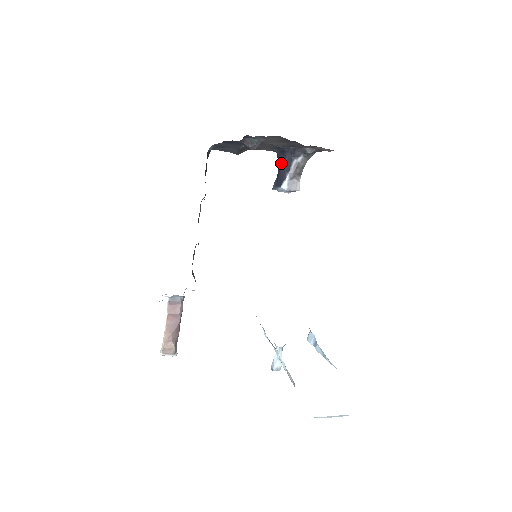
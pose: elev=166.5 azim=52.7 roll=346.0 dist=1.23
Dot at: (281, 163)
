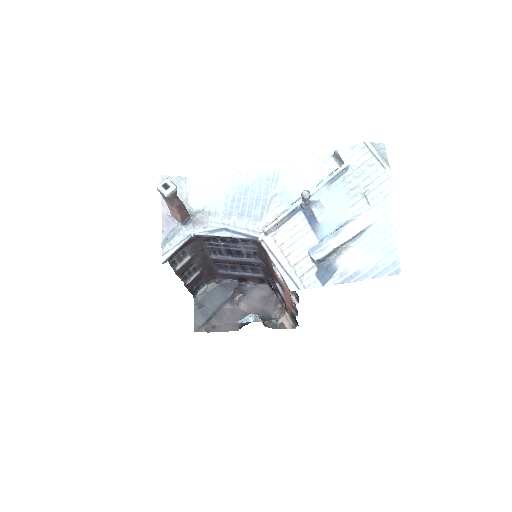
Dot at: occluded
